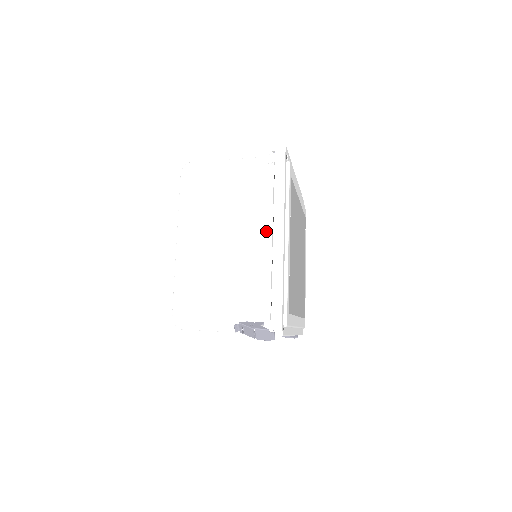
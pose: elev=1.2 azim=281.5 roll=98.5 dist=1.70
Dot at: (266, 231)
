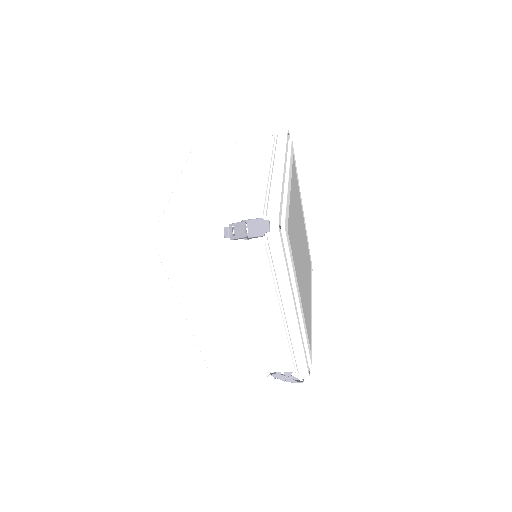
Dot at: (266, 167)
